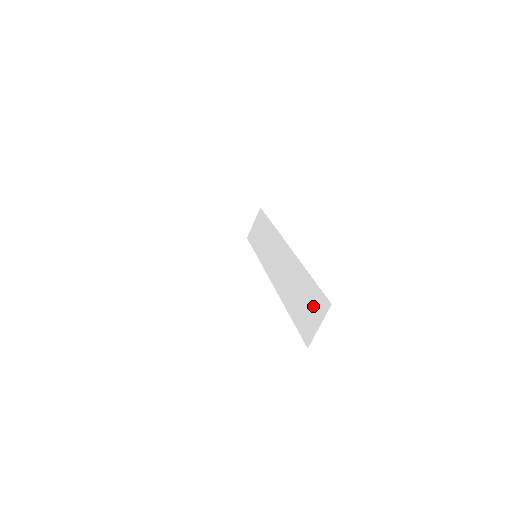
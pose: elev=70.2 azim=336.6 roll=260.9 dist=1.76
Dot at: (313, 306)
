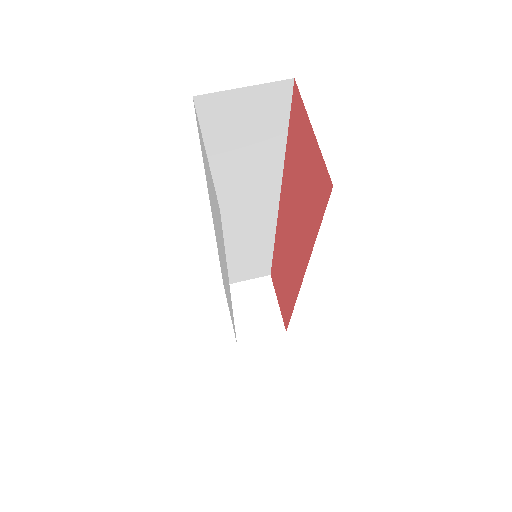
Dot at: occluded
